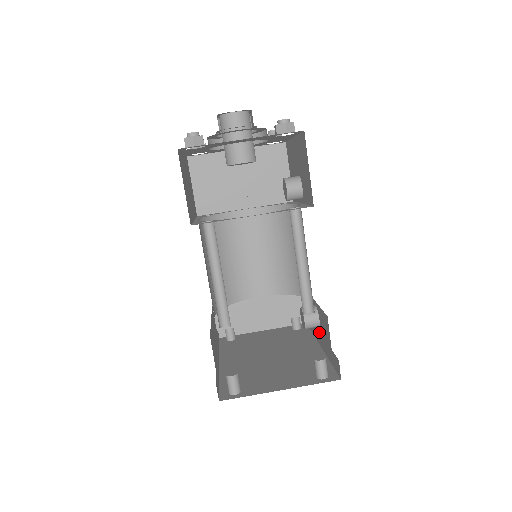
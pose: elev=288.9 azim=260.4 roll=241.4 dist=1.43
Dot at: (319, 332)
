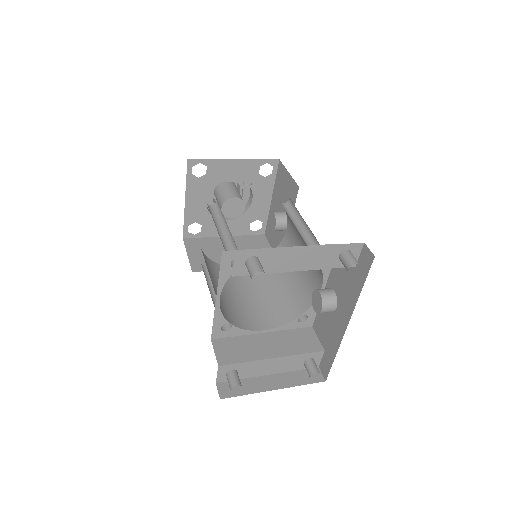
Dot at: (339, 311)
